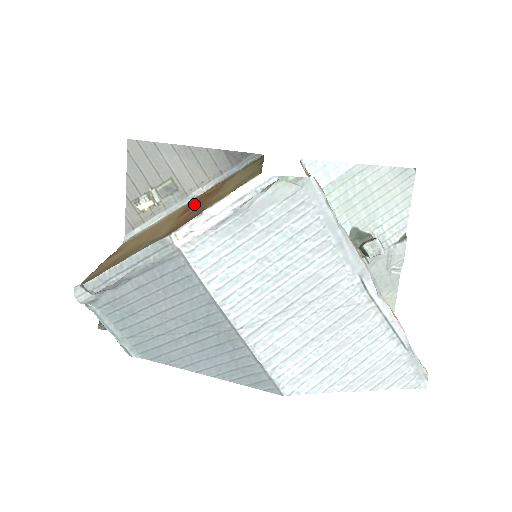
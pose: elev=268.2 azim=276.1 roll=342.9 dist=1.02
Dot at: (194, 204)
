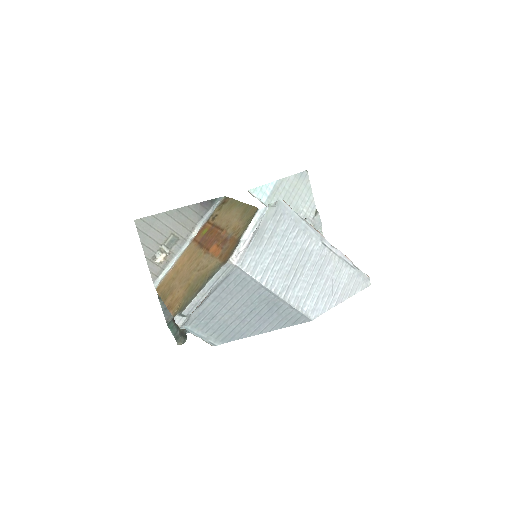
Dot at: (208, 242)
